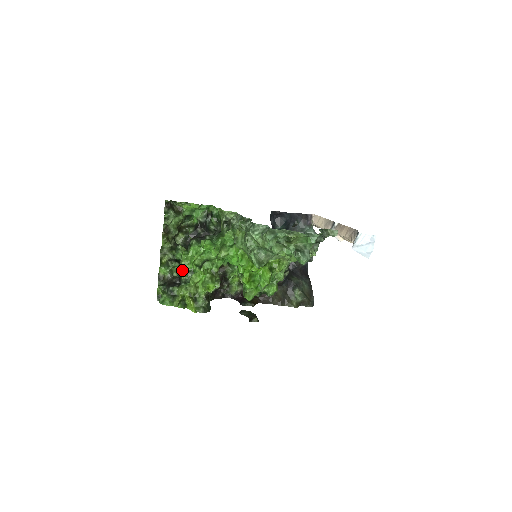
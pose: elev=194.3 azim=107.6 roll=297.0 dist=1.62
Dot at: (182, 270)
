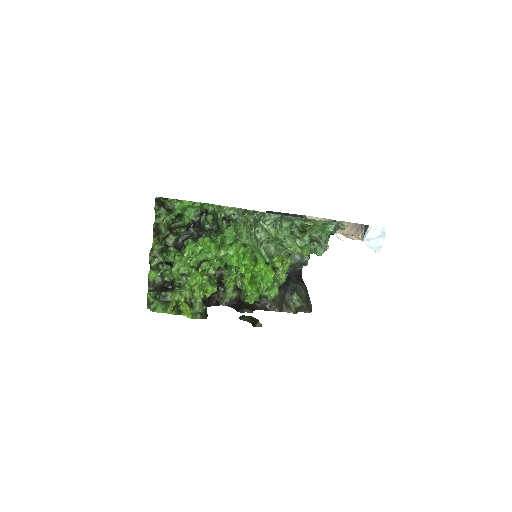
Dot at: (175, 273)
